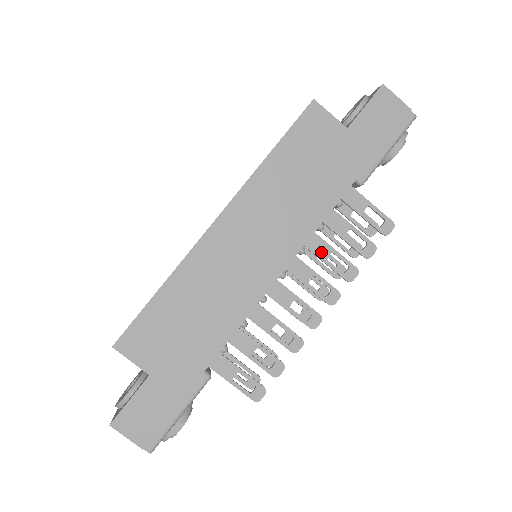
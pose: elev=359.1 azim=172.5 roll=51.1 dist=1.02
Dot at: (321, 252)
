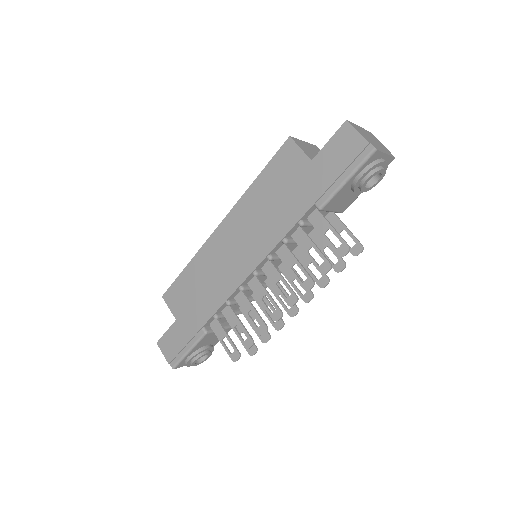
Dot at: (288, 261)
